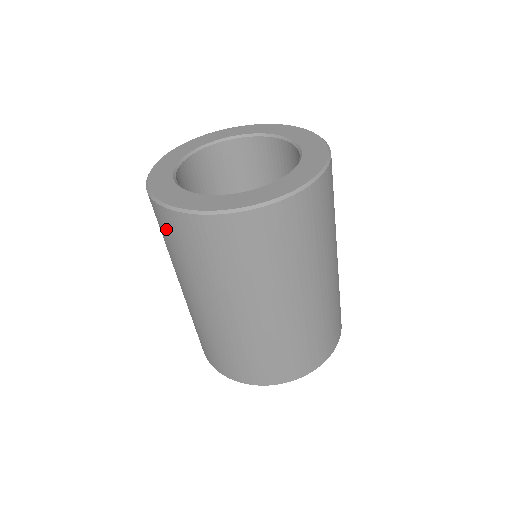
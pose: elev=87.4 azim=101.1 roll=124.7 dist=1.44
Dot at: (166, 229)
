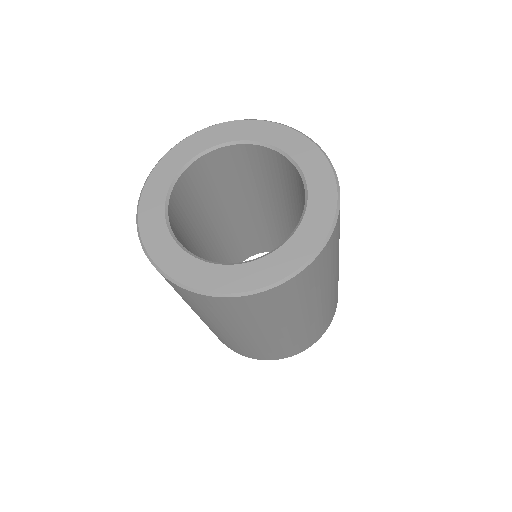
Dot at: (175, 289)
